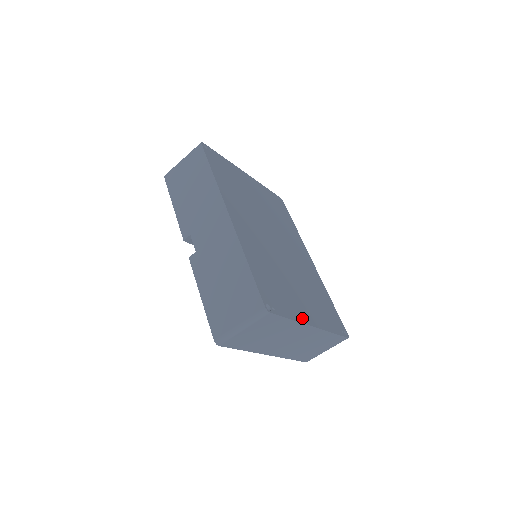
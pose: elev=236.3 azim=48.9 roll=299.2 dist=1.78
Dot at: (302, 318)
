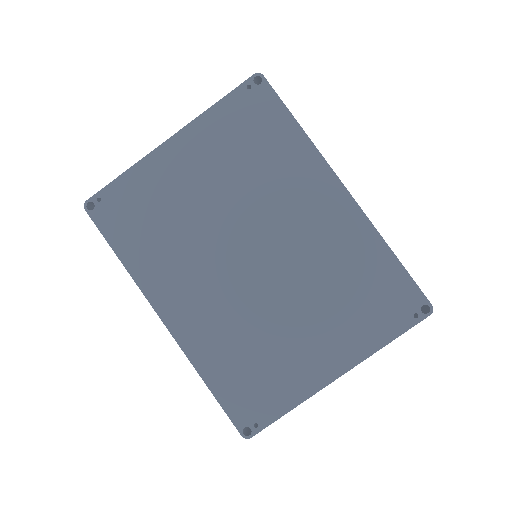
Dot at: (311, 386)
